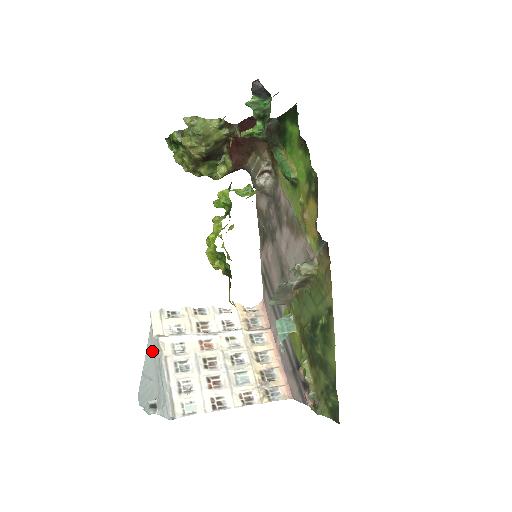
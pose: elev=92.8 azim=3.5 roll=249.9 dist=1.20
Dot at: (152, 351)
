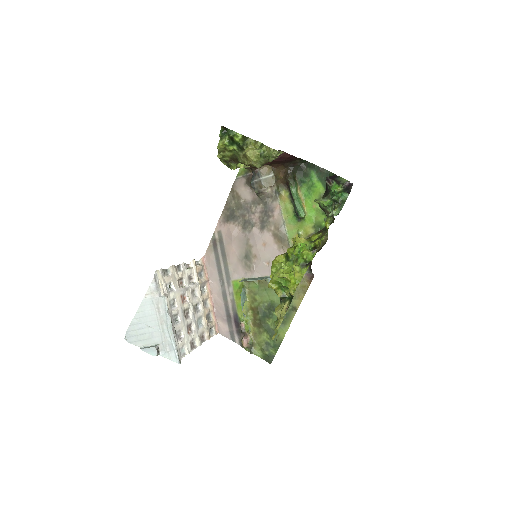
Dot at: (153, 304)
